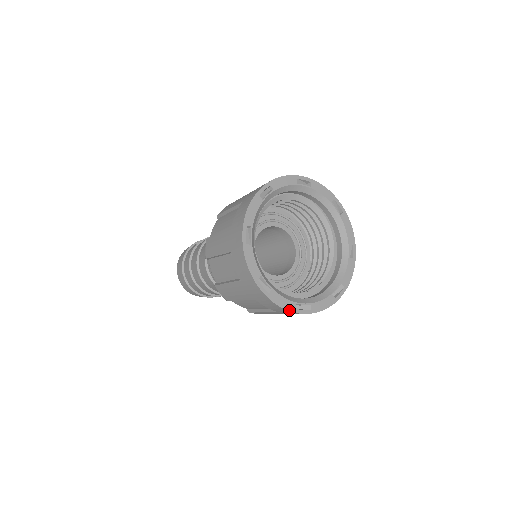
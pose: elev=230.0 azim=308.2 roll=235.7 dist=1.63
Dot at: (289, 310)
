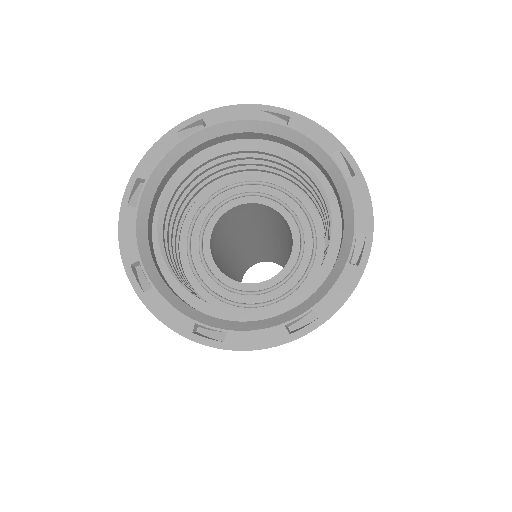
Dot at: (277, 344)
